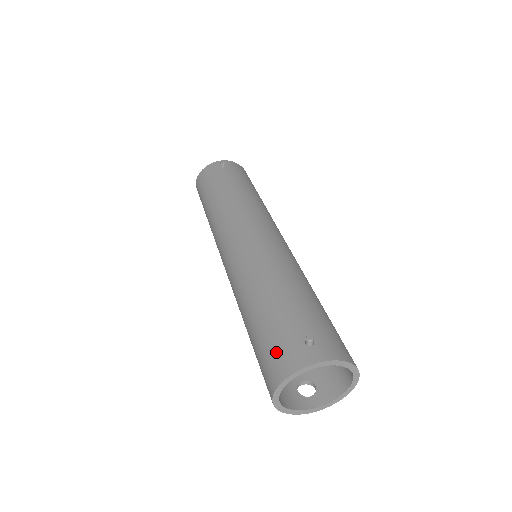
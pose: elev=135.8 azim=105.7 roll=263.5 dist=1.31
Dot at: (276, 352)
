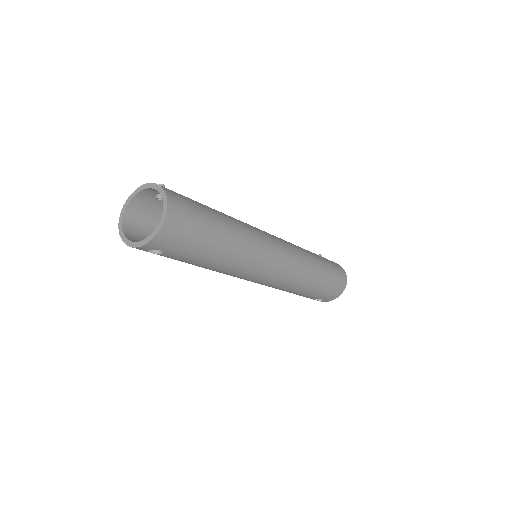
Dot at: (149, 205)
